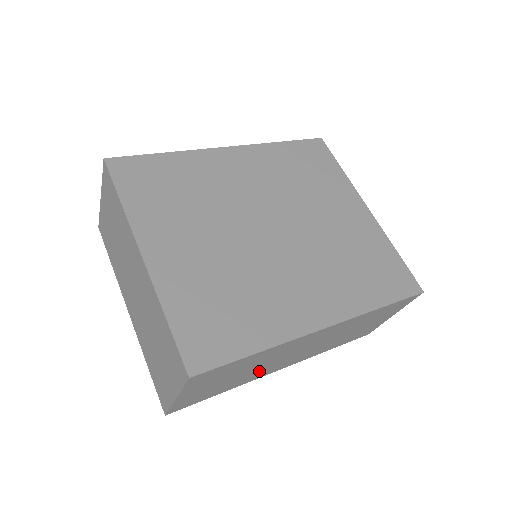
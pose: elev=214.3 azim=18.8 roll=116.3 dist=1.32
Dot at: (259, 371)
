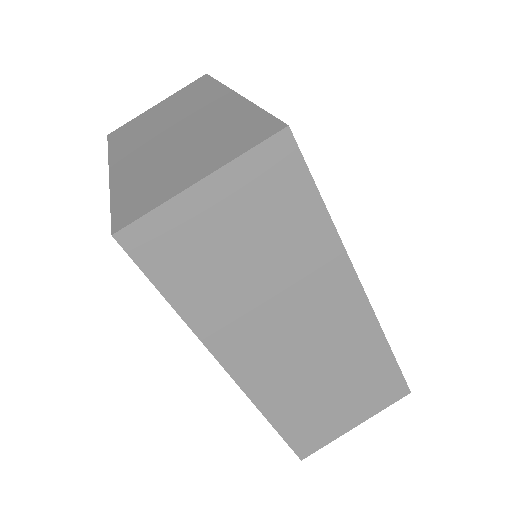
Dot at: (244, 311)
